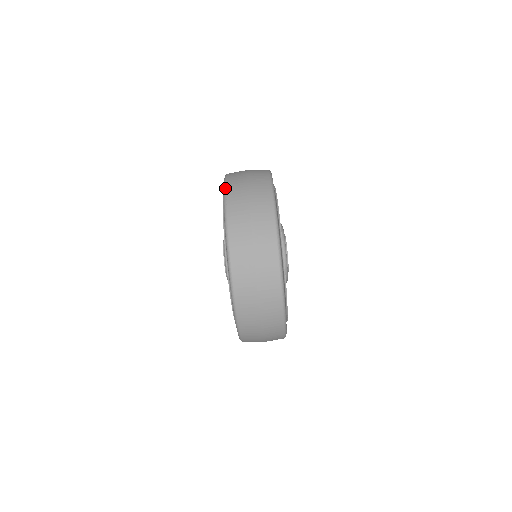
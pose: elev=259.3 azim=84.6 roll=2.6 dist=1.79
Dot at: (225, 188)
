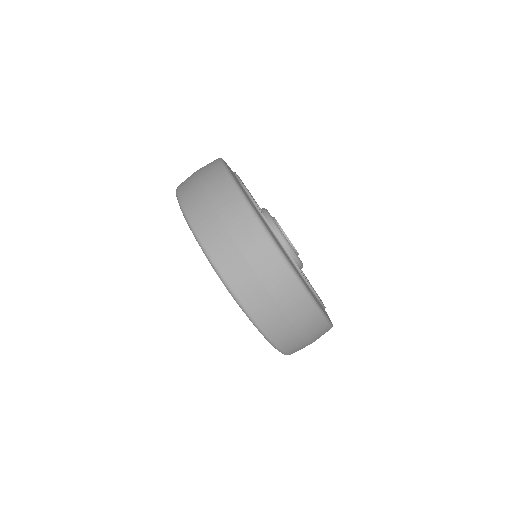
Dot at: (220, 276)
